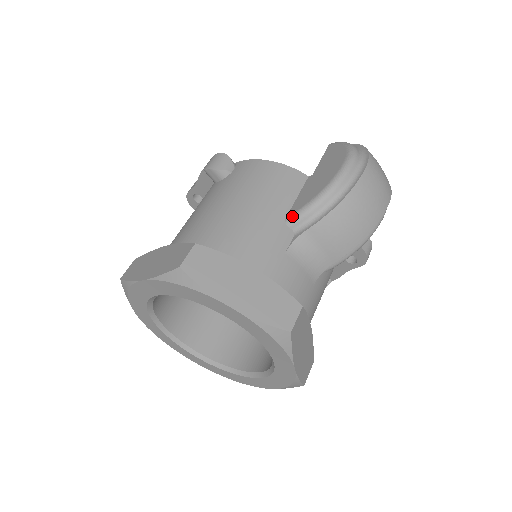
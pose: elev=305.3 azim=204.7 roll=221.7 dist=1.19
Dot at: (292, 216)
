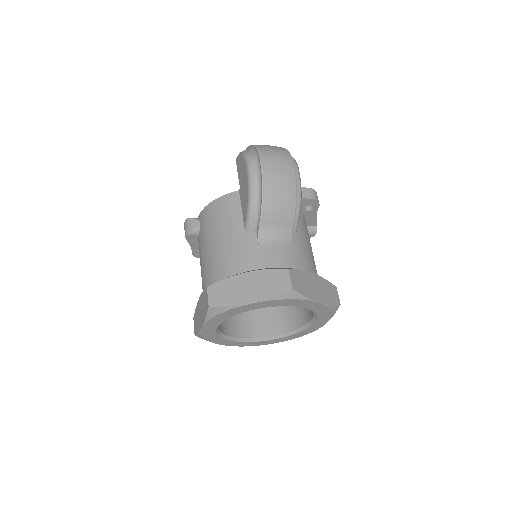
Dot at: (246, 224)
